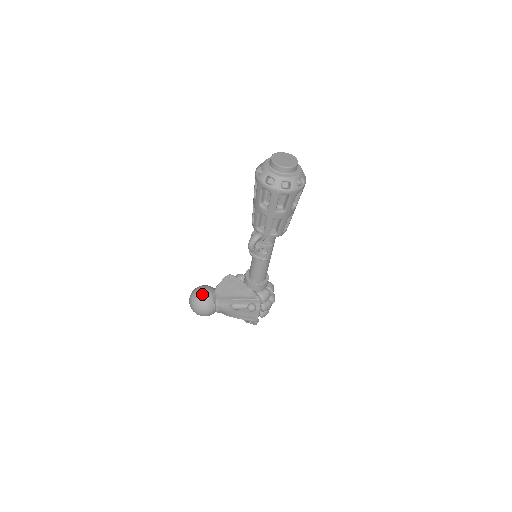
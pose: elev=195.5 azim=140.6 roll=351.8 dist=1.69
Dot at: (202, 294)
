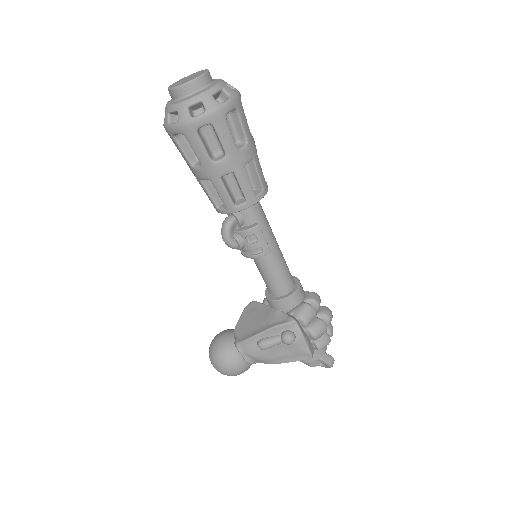
Dot at: (217, 343)
